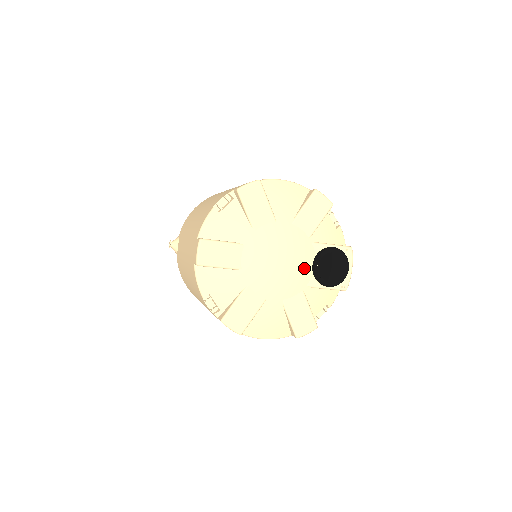
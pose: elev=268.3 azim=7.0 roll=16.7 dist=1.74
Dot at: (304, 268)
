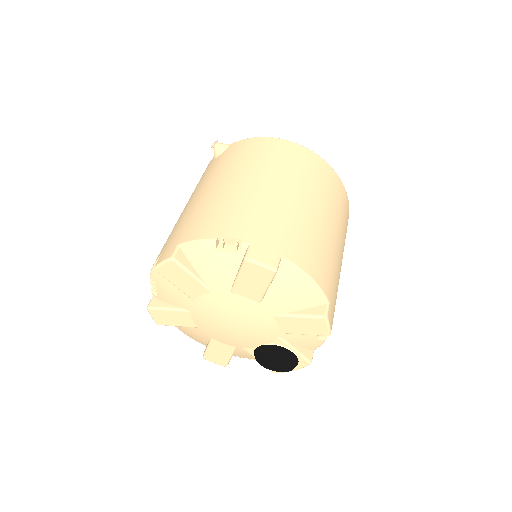
Dot at: (251, 342)
